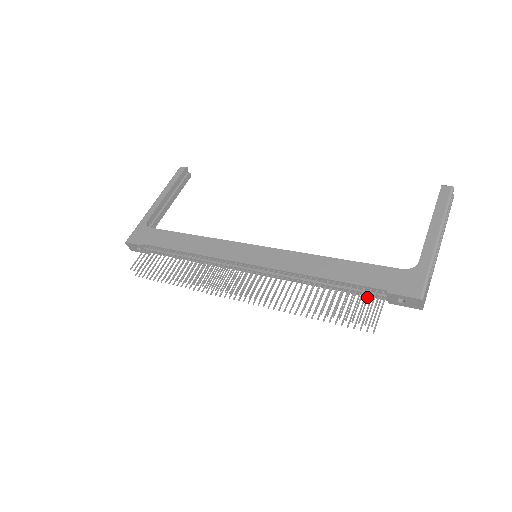
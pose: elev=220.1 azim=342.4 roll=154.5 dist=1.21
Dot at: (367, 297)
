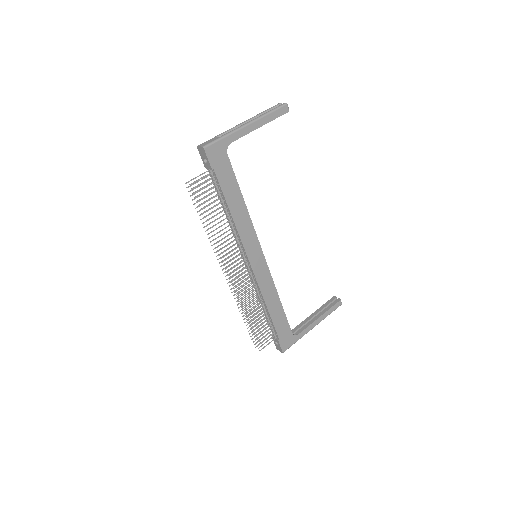
Dot at: occluded
